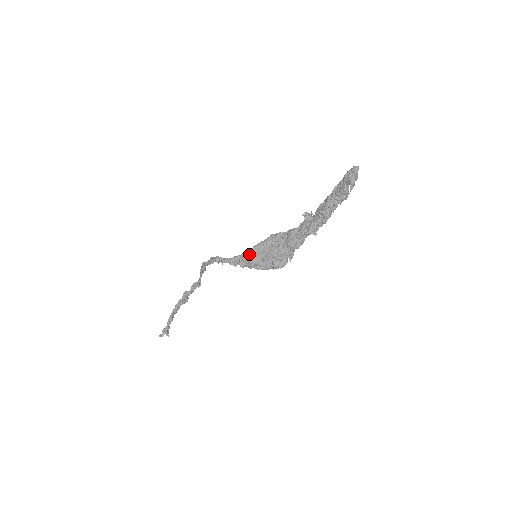
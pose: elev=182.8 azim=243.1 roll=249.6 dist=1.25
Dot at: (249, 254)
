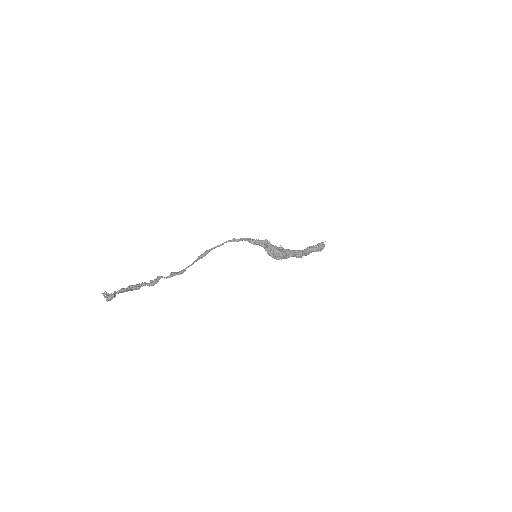
Dot at: occluded
